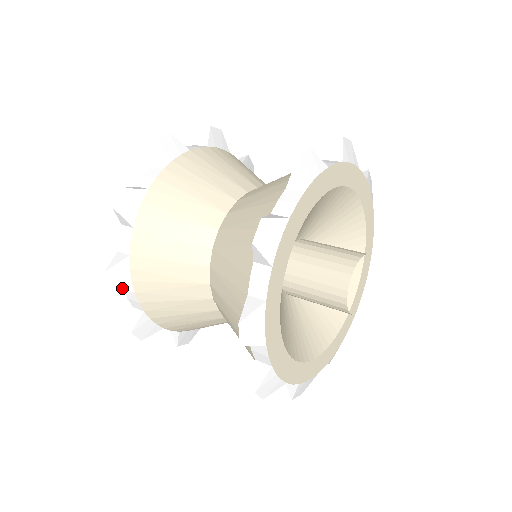
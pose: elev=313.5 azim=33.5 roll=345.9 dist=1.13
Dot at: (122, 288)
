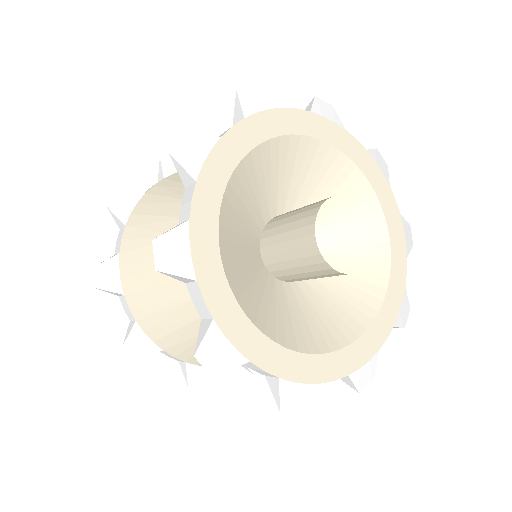
Dot at: (148, 352)
